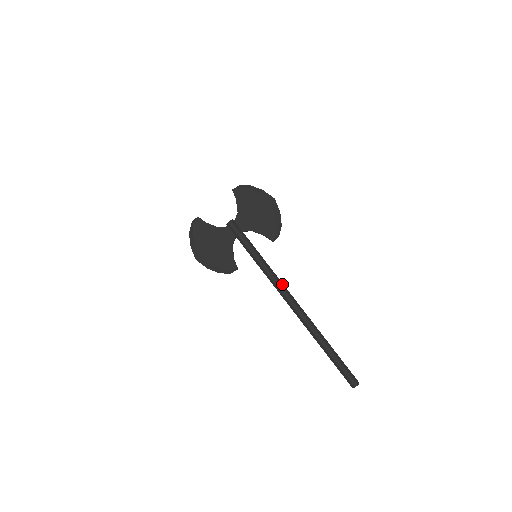
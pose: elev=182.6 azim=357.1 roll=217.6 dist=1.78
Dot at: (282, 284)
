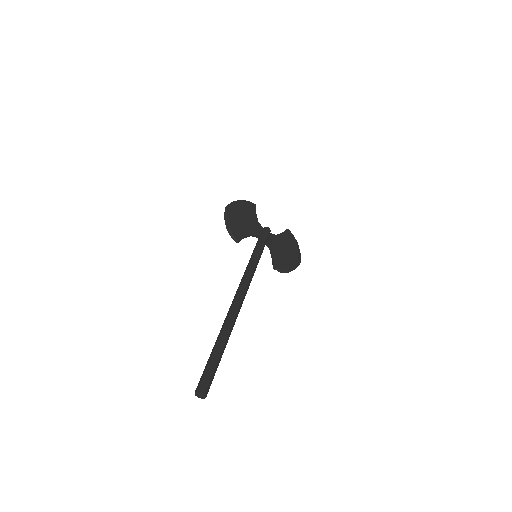
Dot at: (250, 282)
